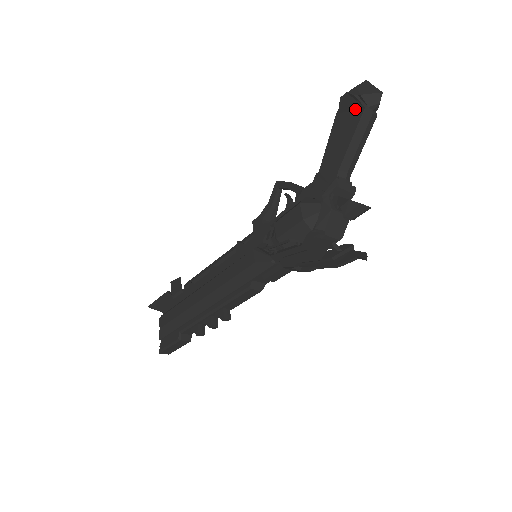
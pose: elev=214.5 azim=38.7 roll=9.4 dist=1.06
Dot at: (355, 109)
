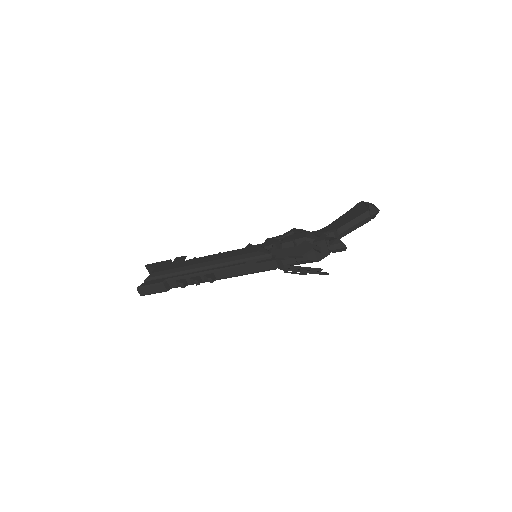
Dot at: (362, 210)
